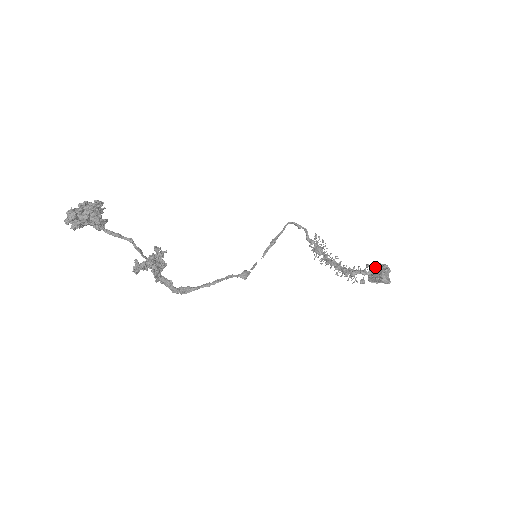
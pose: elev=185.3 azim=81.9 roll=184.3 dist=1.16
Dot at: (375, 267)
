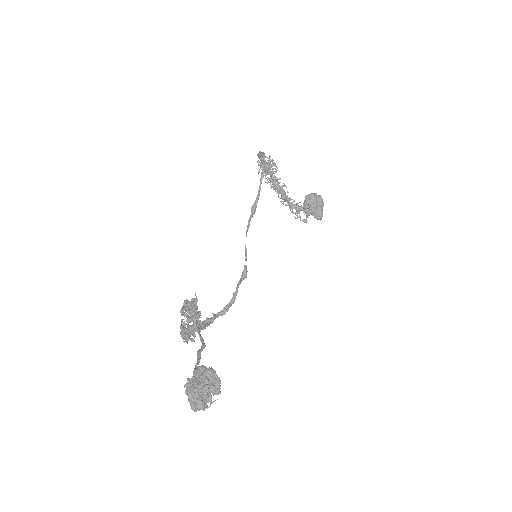
Dot at: (314, 200)
